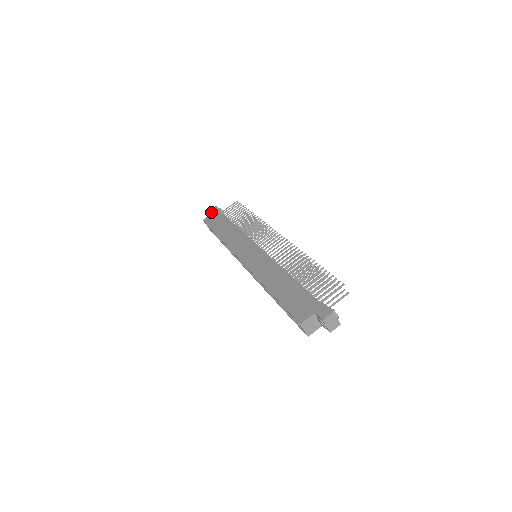
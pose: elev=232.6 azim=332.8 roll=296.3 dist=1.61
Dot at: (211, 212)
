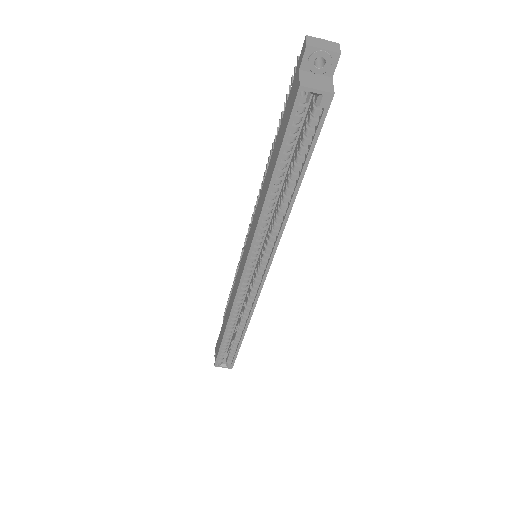
Dot at: (215, 354)
